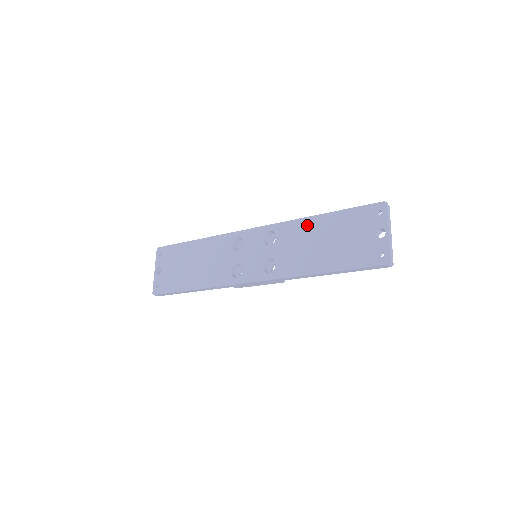
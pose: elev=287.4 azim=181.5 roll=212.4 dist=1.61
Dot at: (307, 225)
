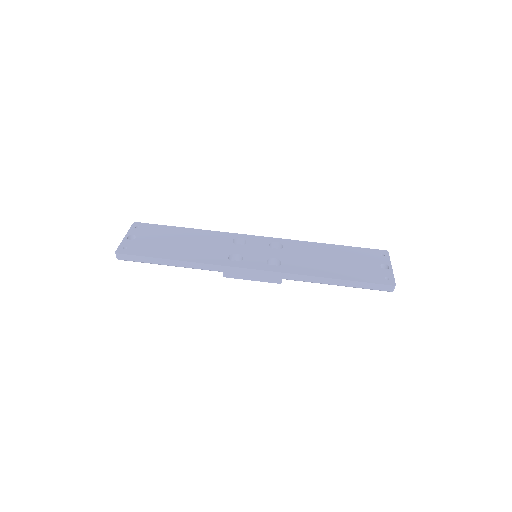
Dot at: (316, 247)
